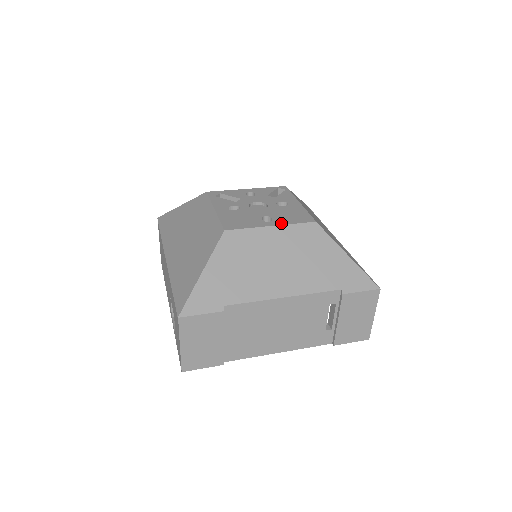
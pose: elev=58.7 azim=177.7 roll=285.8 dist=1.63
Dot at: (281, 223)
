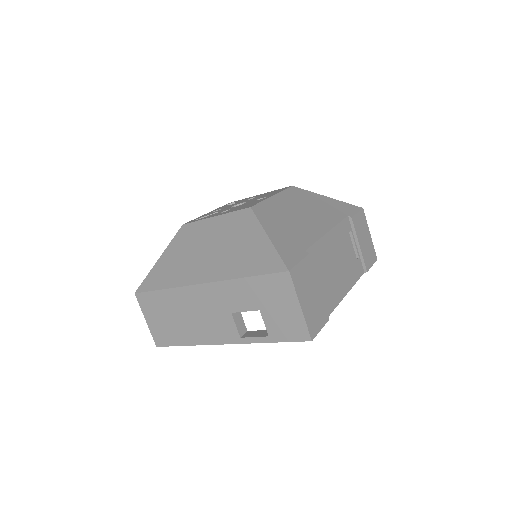
Dot at: (275, 193)
